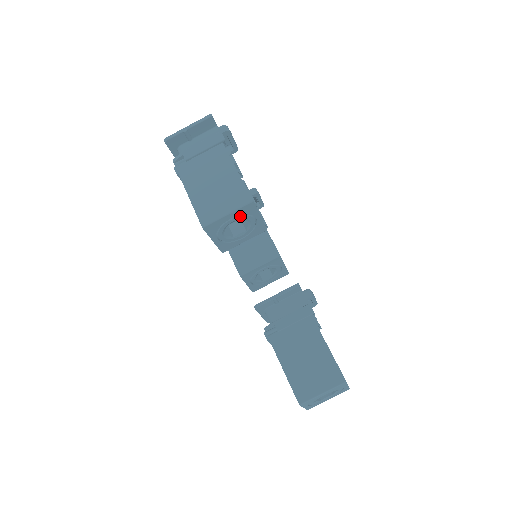
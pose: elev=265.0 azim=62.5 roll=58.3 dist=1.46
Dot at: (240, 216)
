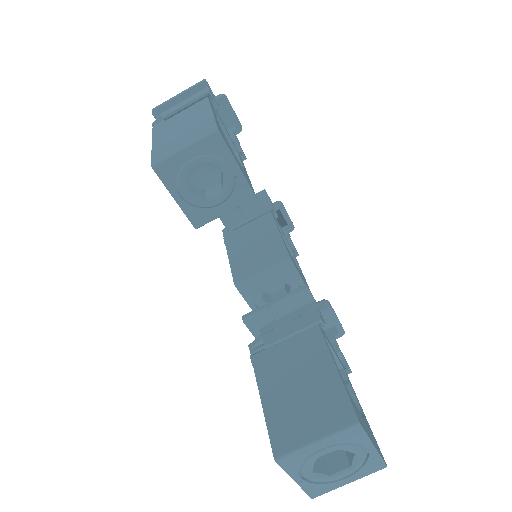
Dot at: (205, 157)
